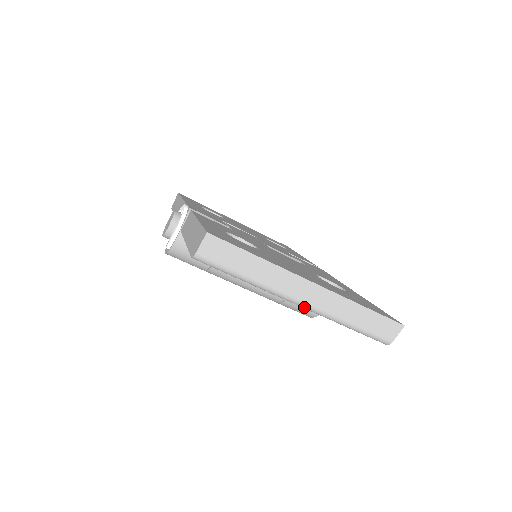
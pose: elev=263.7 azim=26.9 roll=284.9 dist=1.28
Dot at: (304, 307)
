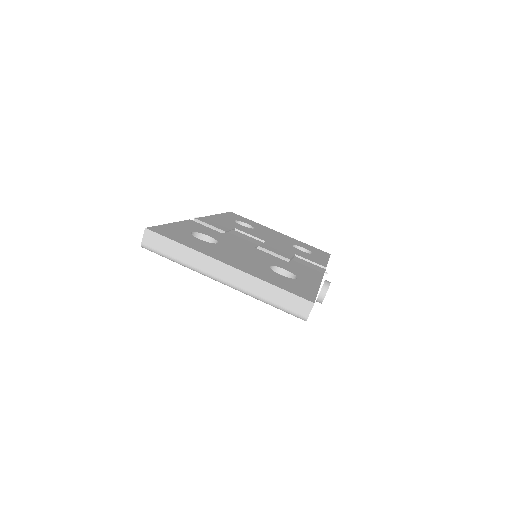
Dot at: occluded
